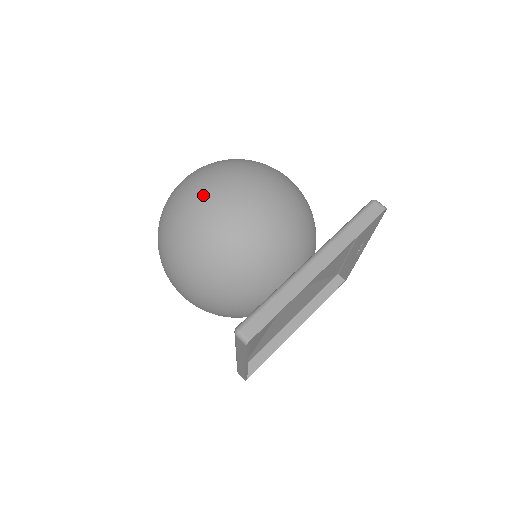
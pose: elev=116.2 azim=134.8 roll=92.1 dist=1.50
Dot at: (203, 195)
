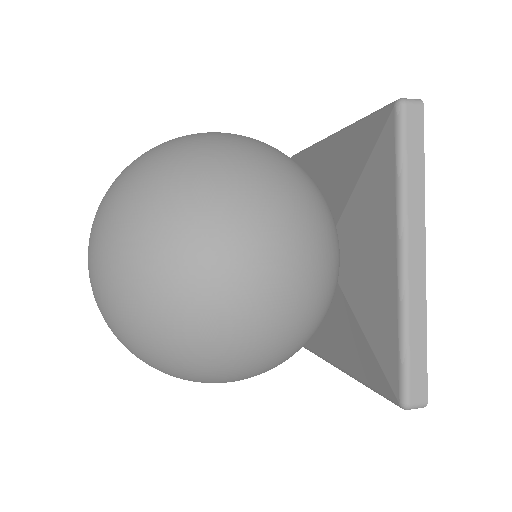
Dot at: (197, 301)
